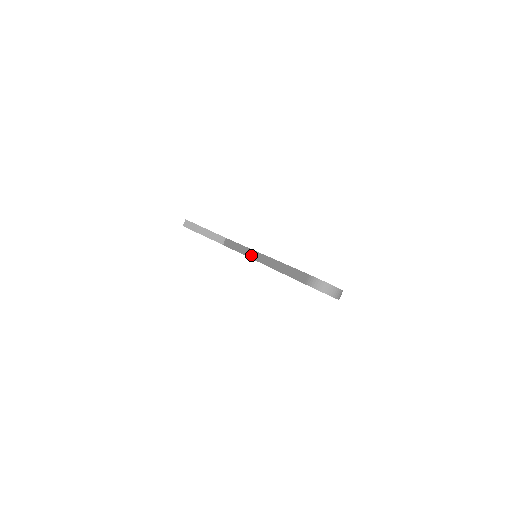
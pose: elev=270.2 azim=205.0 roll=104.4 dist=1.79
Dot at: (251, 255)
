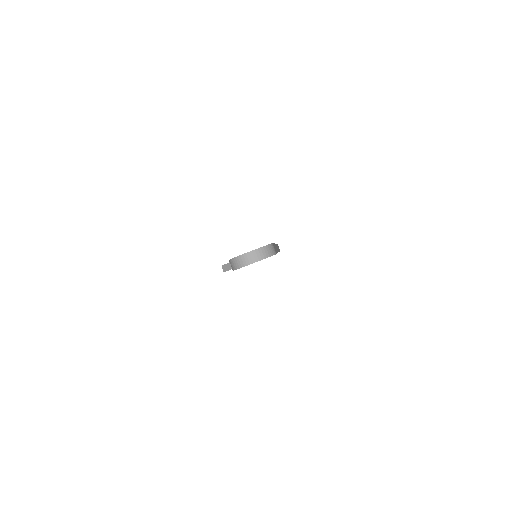
Dot at: occluded
